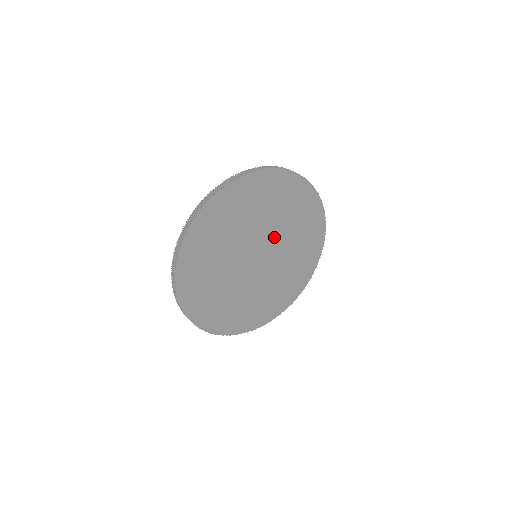
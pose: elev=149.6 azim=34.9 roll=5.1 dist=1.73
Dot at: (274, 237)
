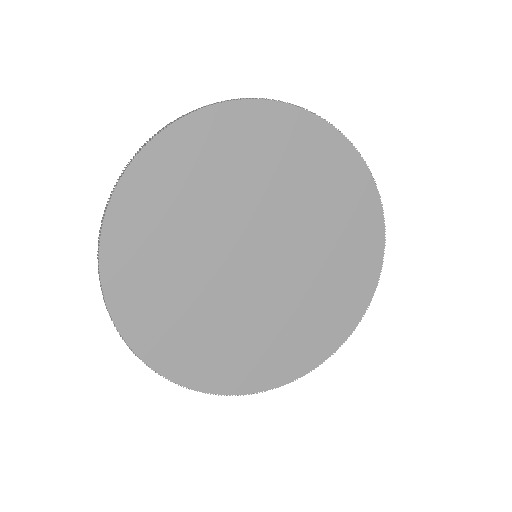
Dot at: (286, 225)
